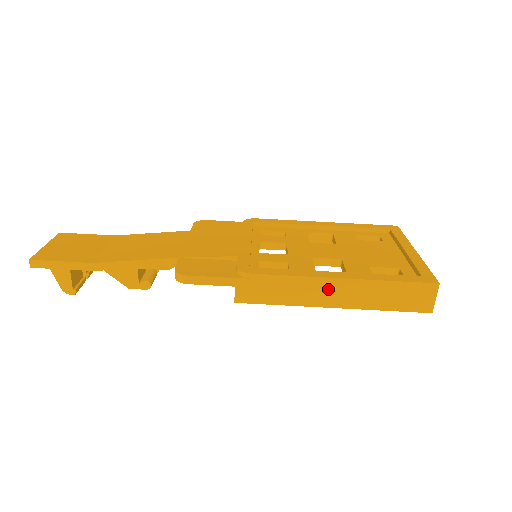
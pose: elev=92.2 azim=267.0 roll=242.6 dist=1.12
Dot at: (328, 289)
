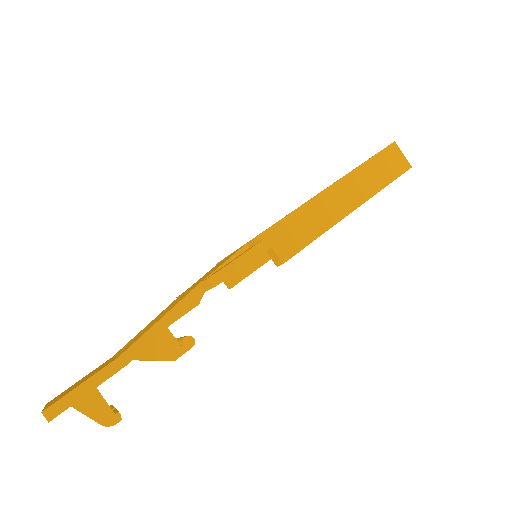
Dot at: (337, 197)
